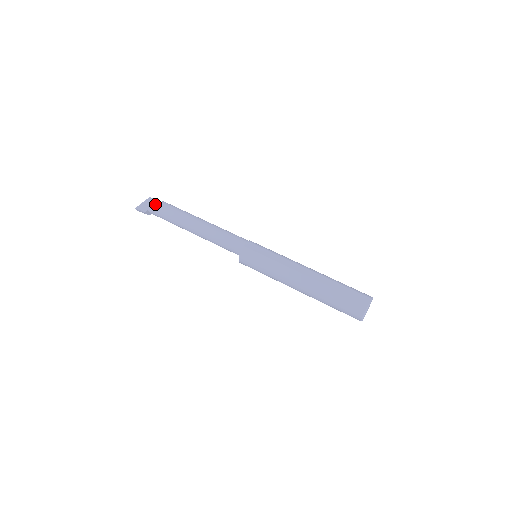
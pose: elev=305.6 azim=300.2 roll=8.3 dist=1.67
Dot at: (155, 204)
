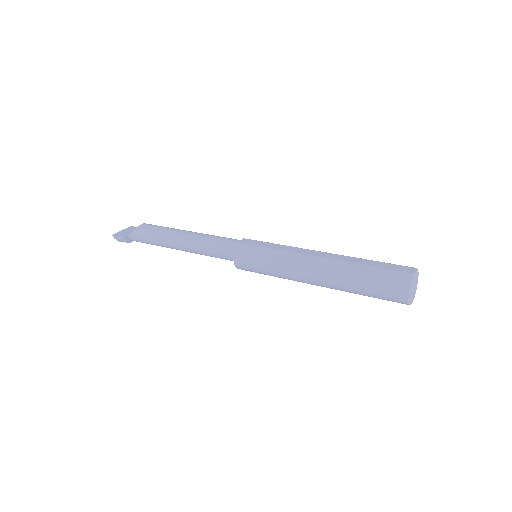
Dot at: occluded
